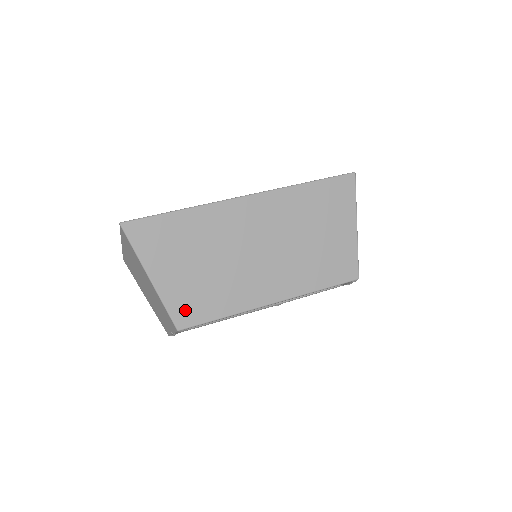
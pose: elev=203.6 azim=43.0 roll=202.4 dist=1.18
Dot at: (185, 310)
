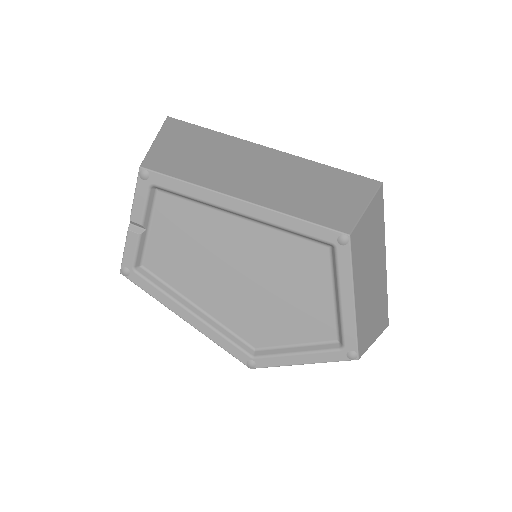
Dot at: (160, 162)
